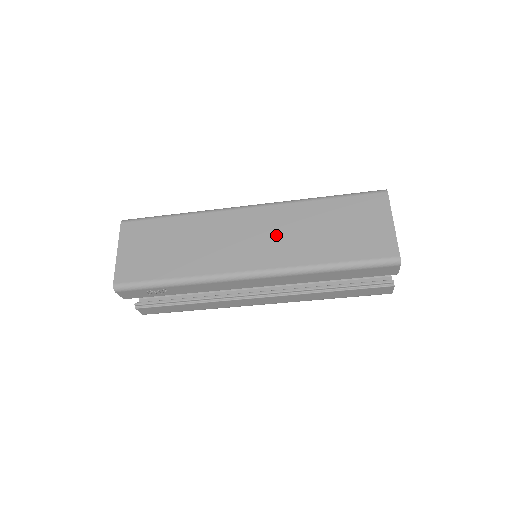
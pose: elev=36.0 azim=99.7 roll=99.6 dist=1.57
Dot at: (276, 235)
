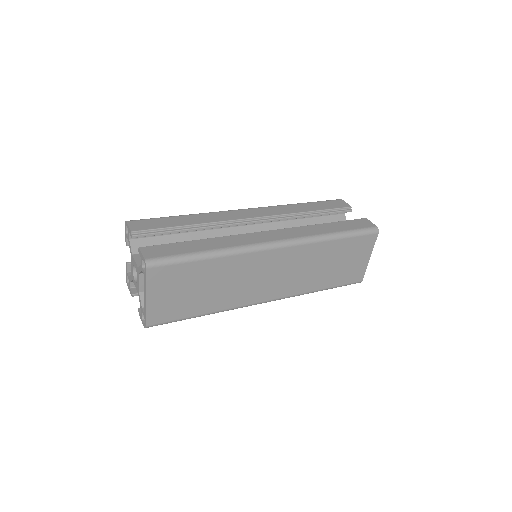
Dot at: (293, 272)
